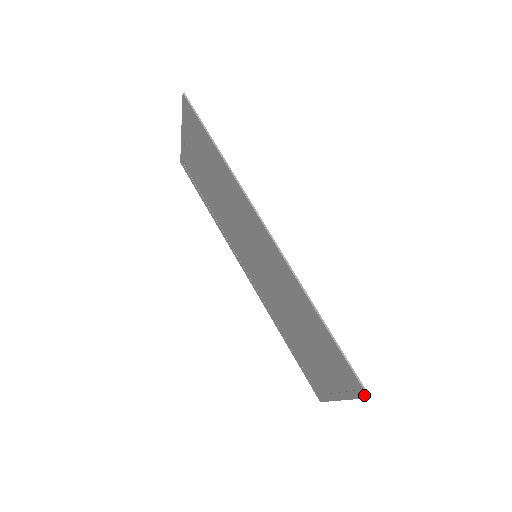
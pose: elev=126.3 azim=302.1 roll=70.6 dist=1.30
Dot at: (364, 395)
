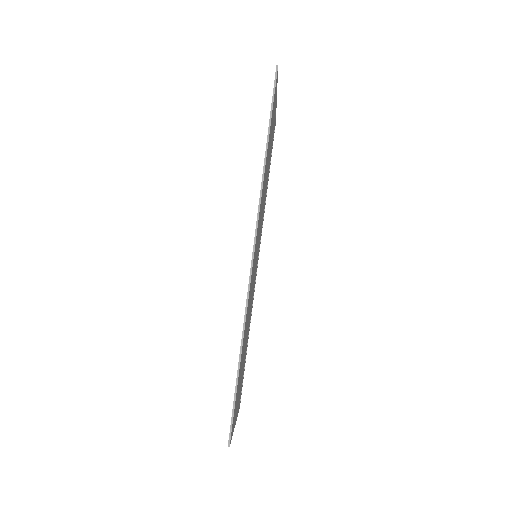
Dot at: (229, 441)
